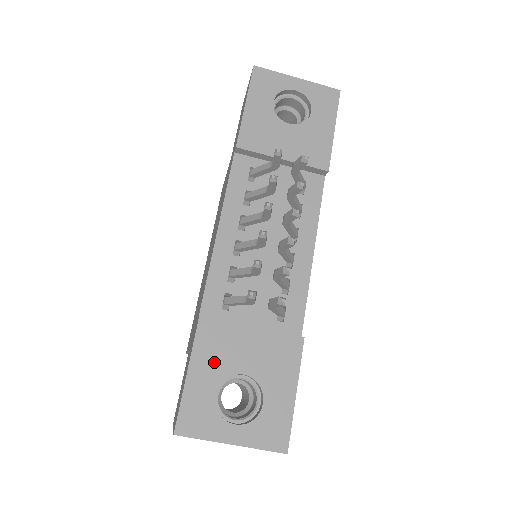
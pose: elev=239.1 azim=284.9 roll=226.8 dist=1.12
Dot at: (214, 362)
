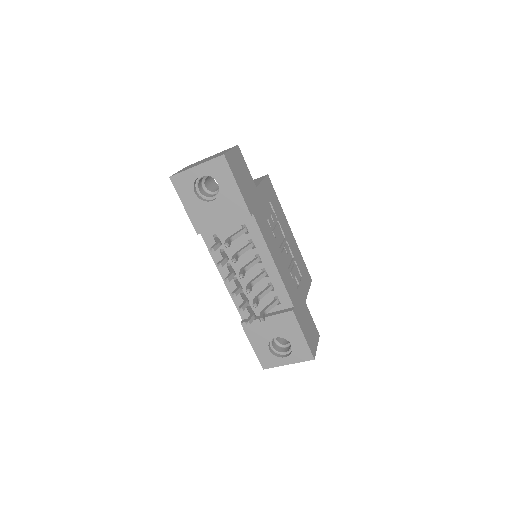
Dot at: (260, 338)
